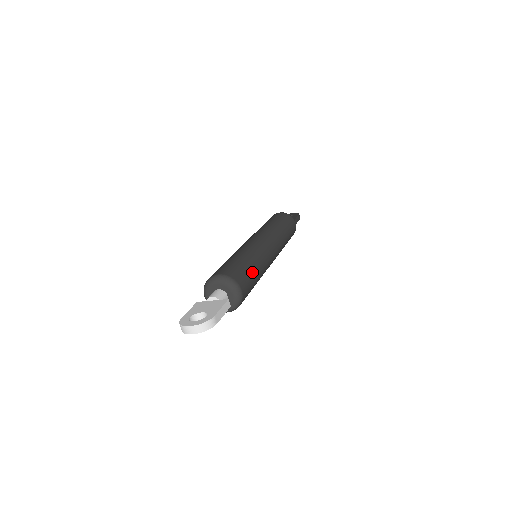
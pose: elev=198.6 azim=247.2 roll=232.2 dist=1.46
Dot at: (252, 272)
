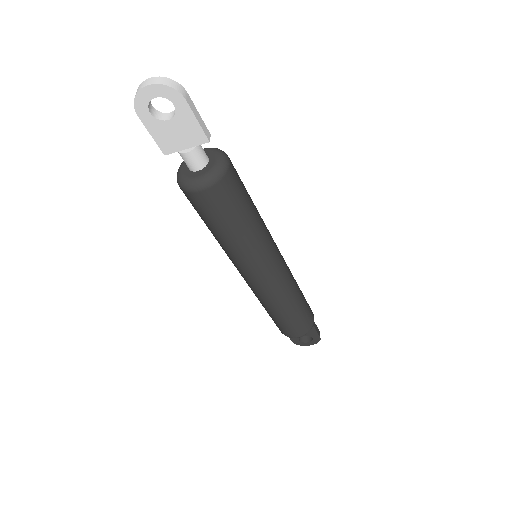
Dot at: (249, 195)
